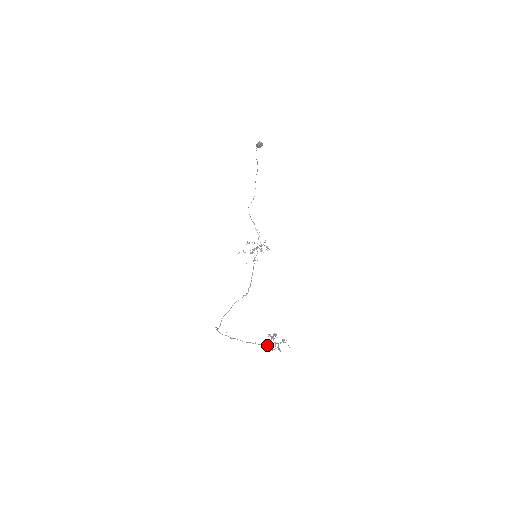
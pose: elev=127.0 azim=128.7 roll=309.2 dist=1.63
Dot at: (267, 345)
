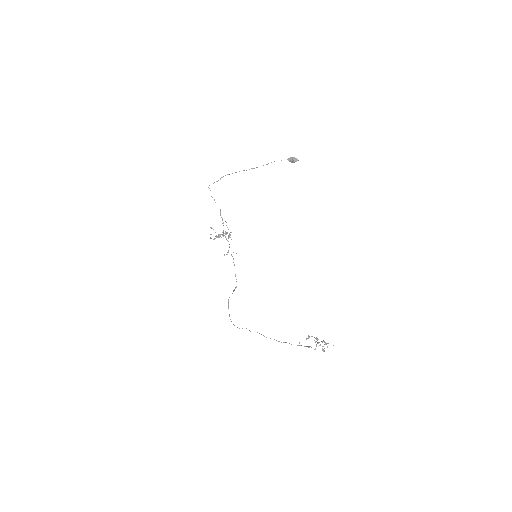
Dot at: occluded
